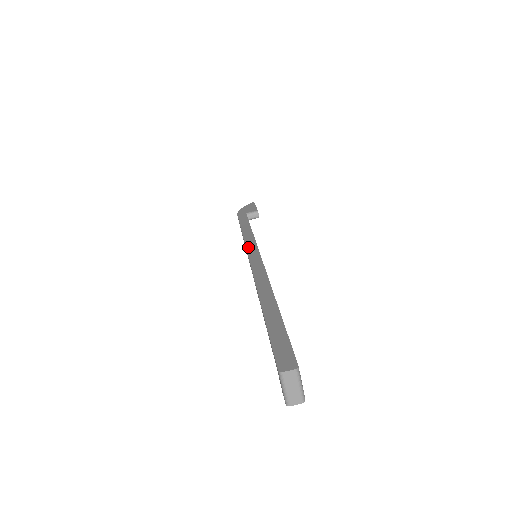
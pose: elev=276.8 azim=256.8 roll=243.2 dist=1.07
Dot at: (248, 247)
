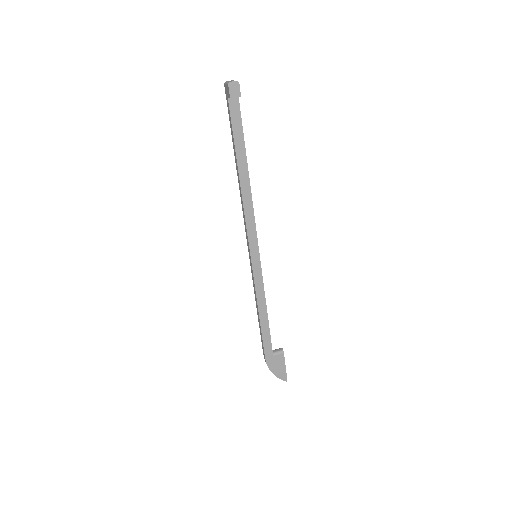
Dot at: occluded
